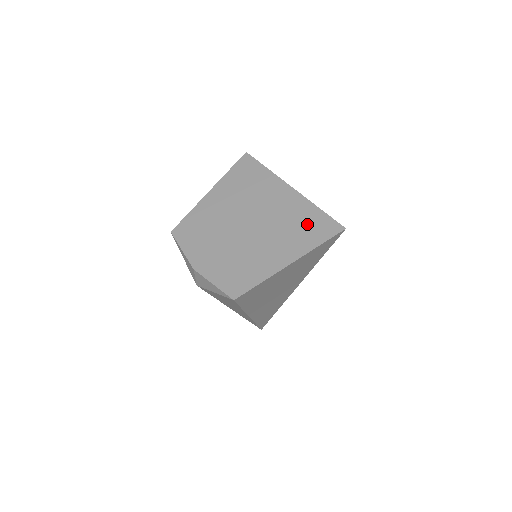
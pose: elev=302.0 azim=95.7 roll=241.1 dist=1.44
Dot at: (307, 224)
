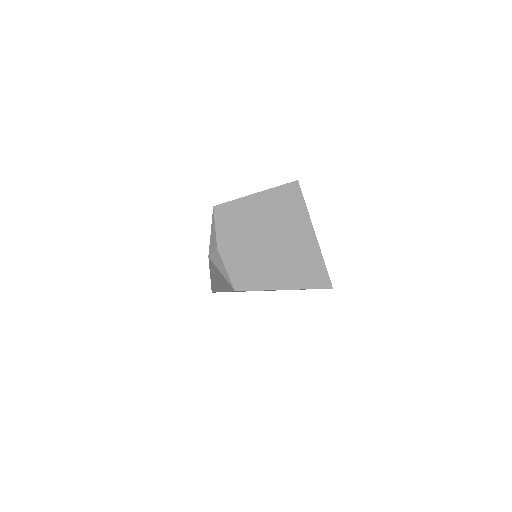
Dot at: (311, 268)
